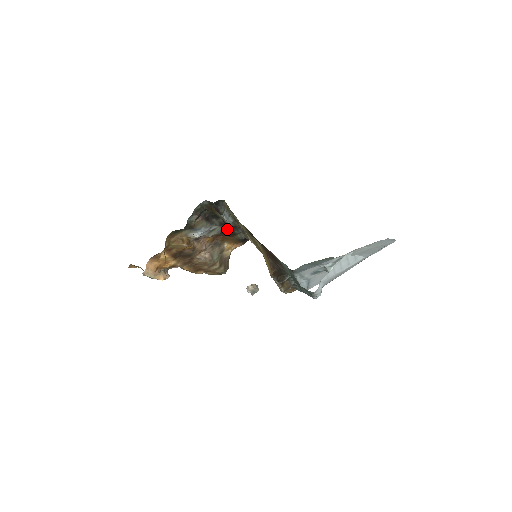
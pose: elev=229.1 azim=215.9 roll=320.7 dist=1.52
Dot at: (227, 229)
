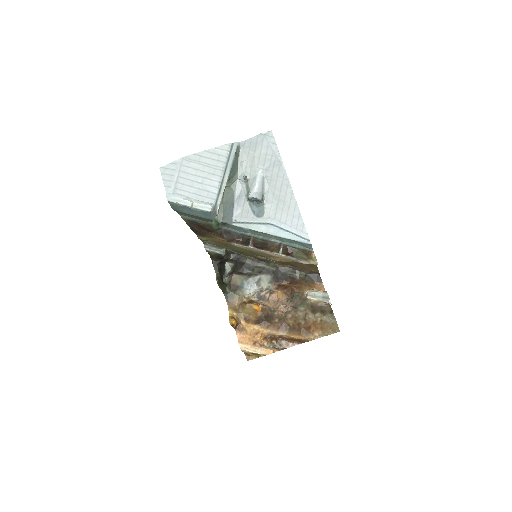
Dot at: (278, 275)
